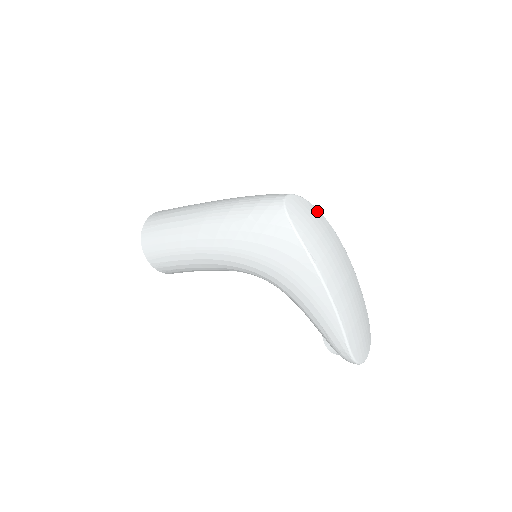
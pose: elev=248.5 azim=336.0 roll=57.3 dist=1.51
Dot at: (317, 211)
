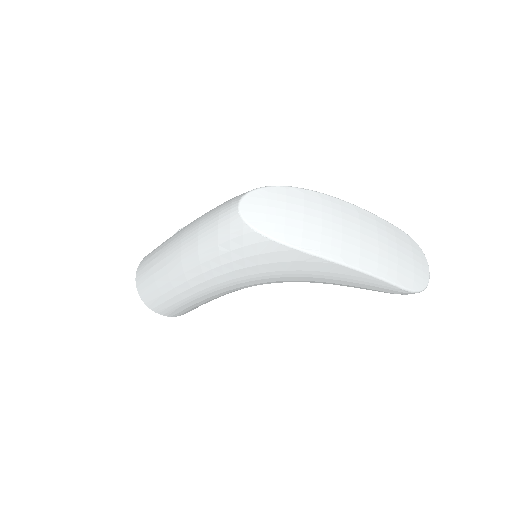
Dot at: (281, 189)
